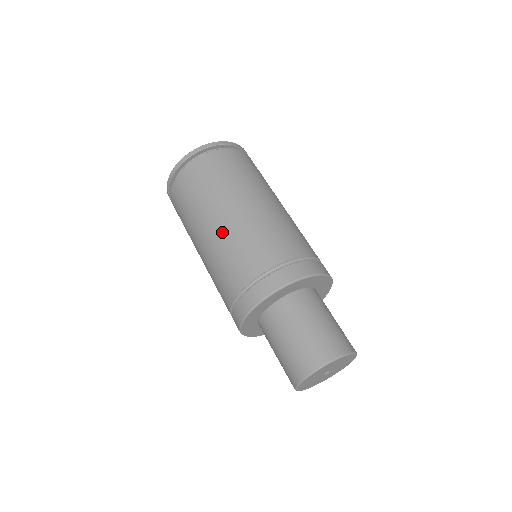
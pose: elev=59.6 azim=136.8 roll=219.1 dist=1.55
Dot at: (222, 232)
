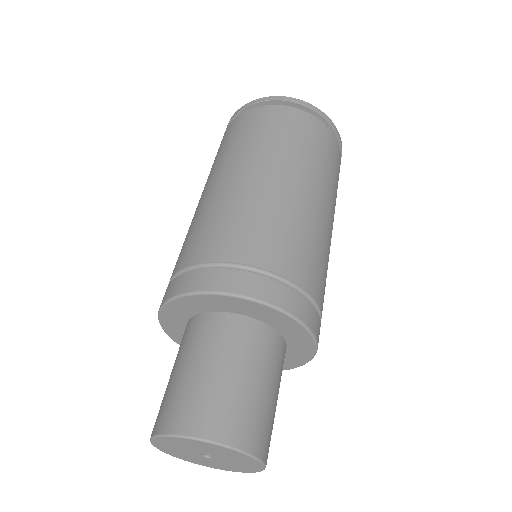
Dot at: (199, 206)
